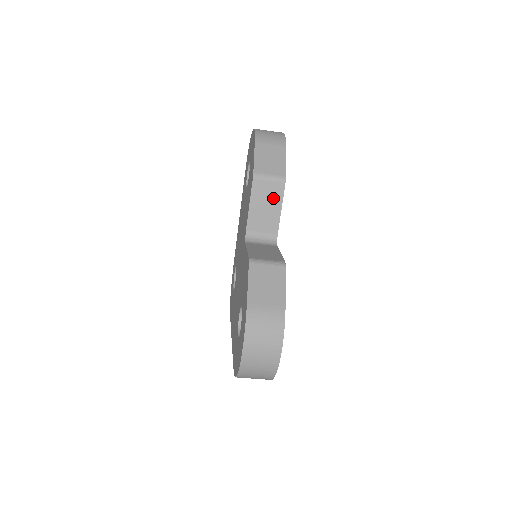
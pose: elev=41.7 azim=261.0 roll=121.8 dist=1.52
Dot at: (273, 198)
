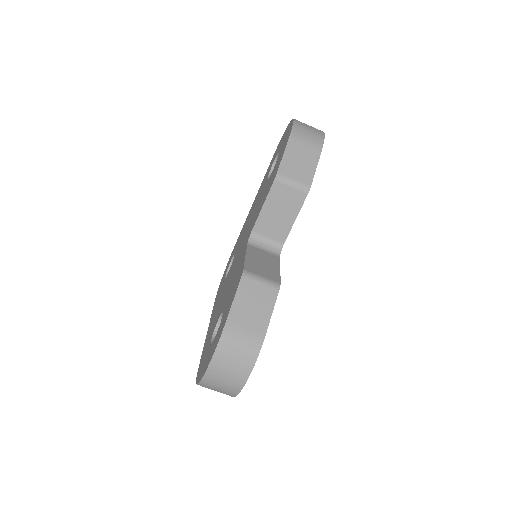
Dot at: (290, 206)
